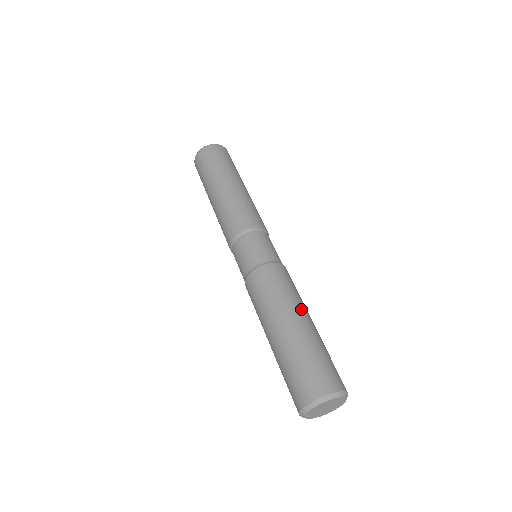
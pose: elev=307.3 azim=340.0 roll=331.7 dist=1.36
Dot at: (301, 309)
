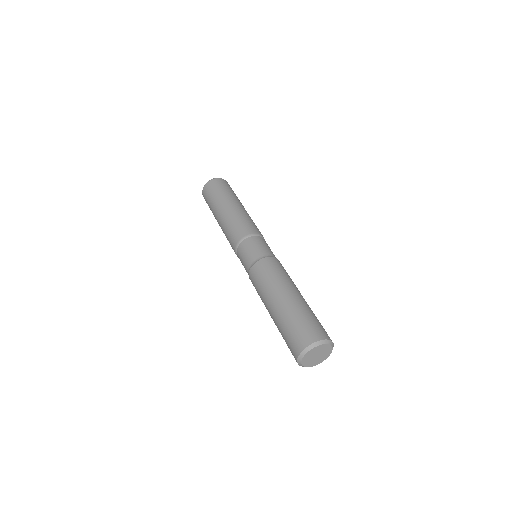
Dot at: (291, 287)
